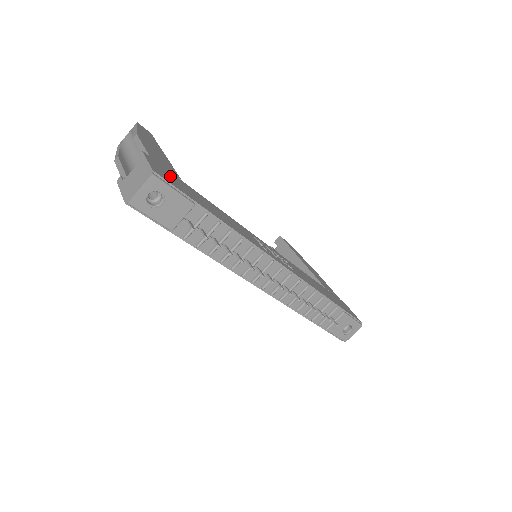
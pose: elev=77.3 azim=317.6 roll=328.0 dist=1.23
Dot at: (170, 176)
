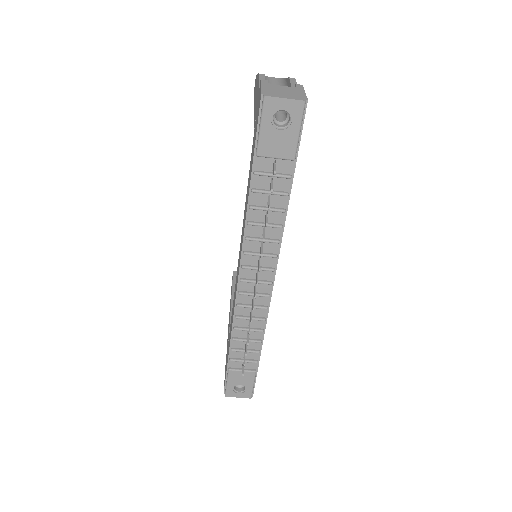
Dot at: occluded
